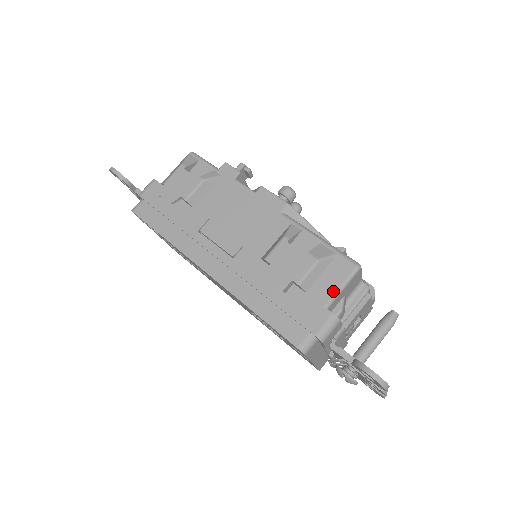
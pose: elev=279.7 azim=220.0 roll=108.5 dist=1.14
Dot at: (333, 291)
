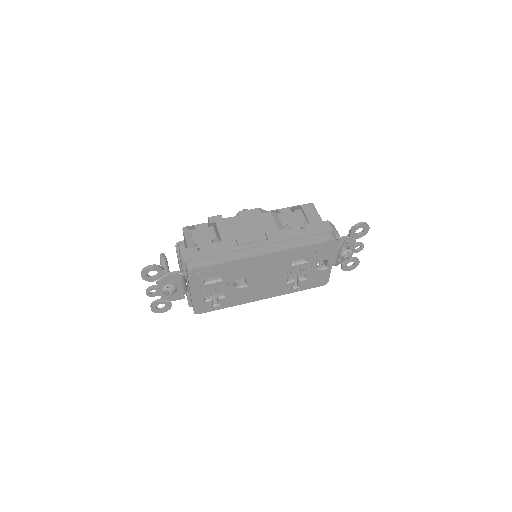
Dot at: (317, 215)
